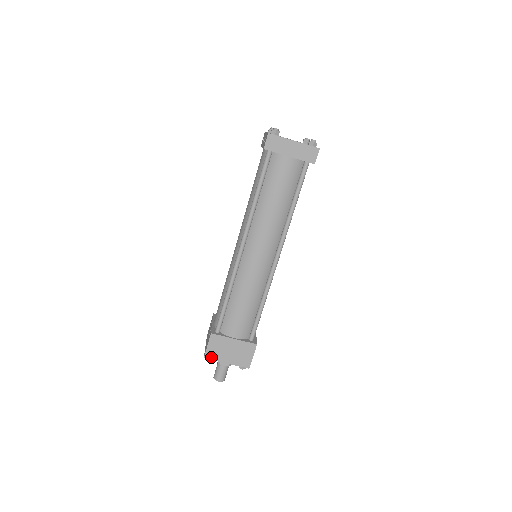
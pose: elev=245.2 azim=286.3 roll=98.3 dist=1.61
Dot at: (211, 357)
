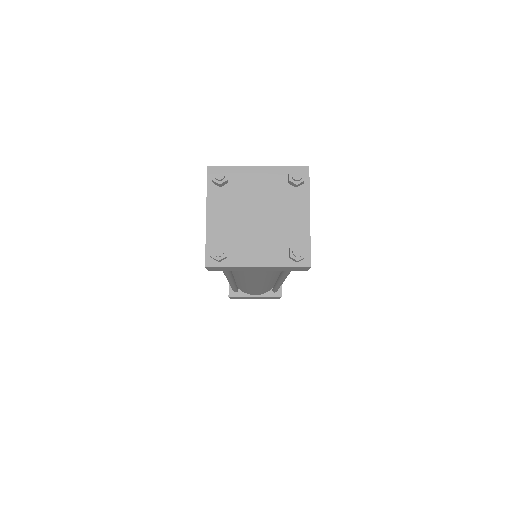
Dot at: (237, 298)
